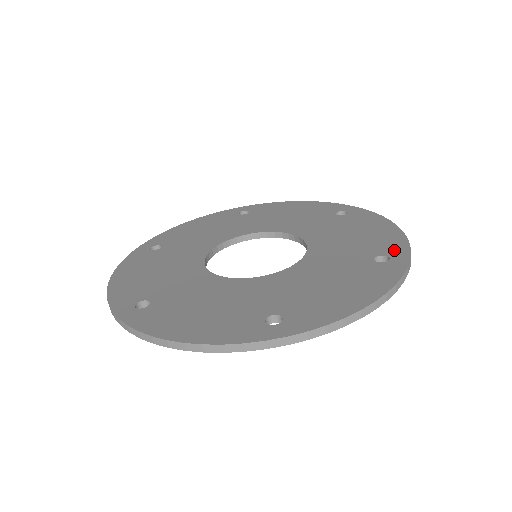
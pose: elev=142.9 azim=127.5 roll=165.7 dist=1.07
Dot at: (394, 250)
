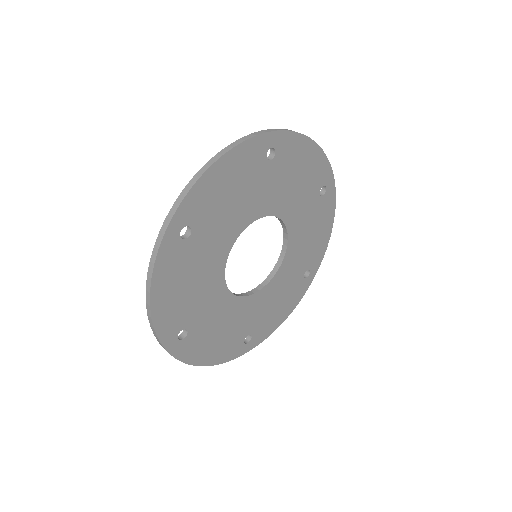
Dot at: occluded
